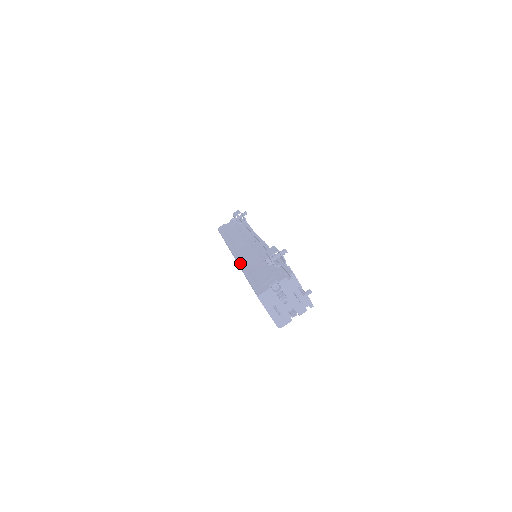
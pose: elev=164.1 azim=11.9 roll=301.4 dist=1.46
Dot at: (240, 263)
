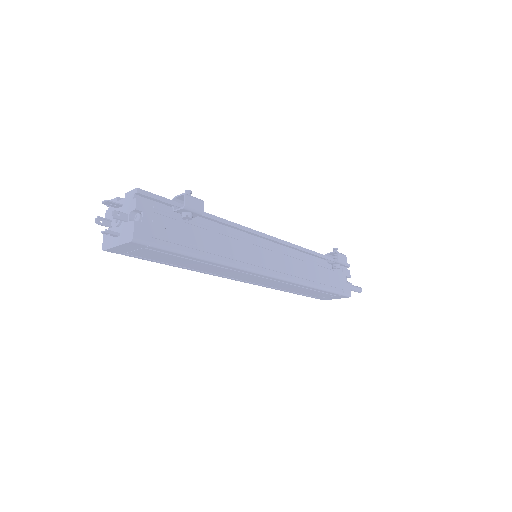
Dot at: occluded
